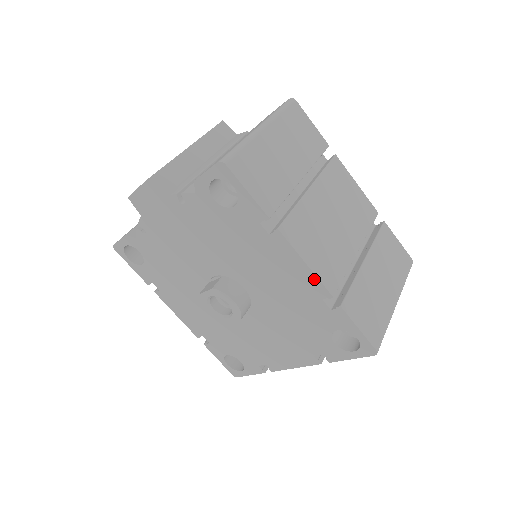
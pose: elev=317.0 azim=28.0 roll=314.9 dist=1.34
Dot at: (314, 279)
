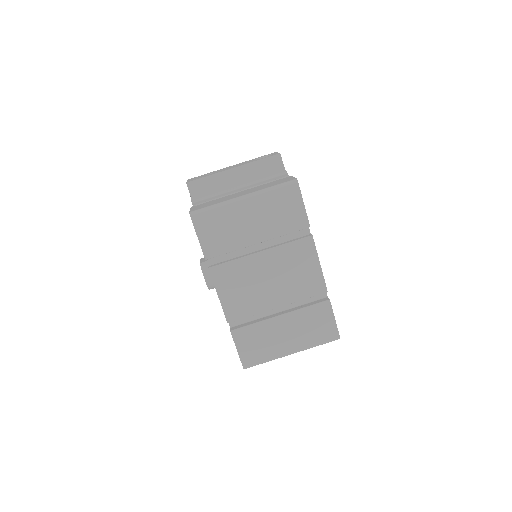
Dot at: (222, 306)
